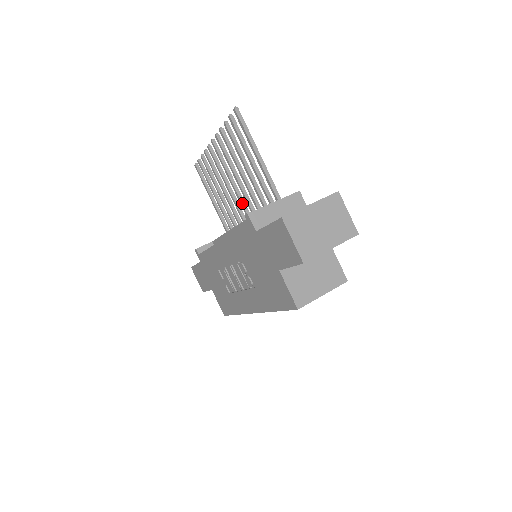
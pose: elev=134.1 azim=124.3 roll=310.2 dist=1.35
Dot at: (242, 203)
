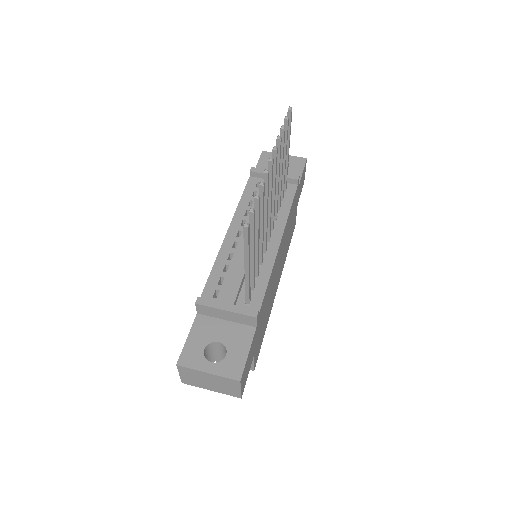
Dot at: occluded
